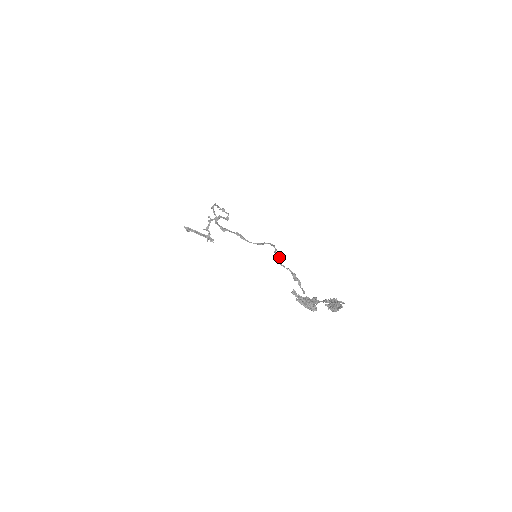
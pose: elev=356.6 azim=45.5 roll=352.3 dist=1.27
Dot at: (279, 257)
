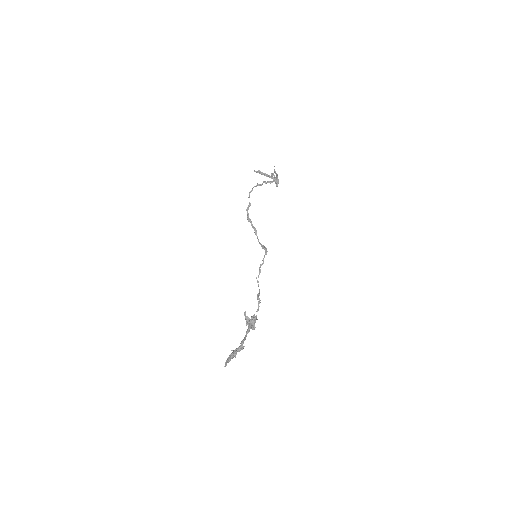
Dot at: (259, 273)
